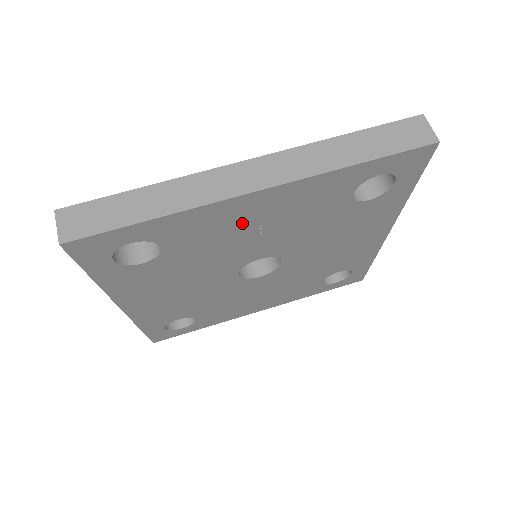
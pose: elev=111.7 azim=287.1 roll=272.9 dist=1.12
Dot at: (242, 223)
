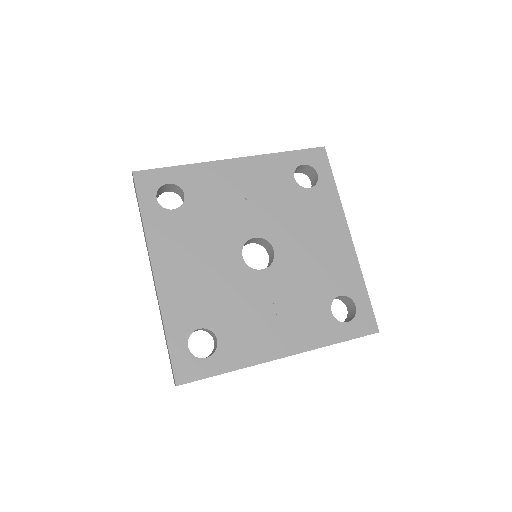
Dot at: (231, 186)
